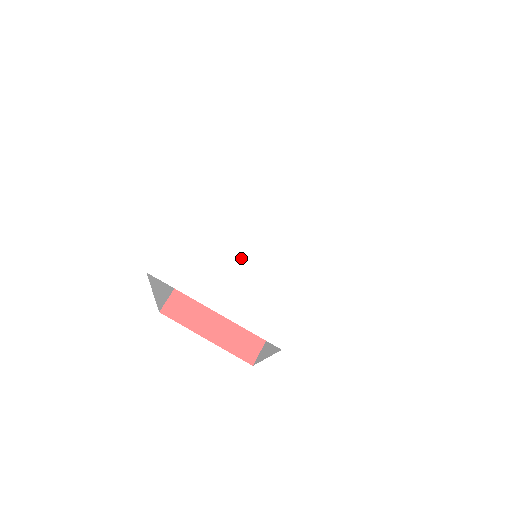
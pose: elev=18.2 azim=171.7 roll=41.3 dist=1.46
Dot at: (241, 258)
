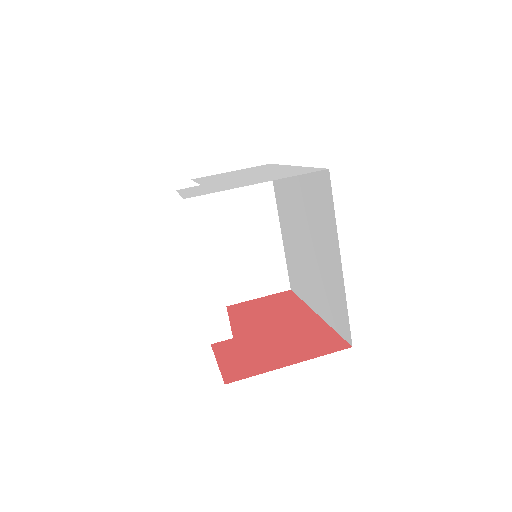
Dot at: (242, 180)
